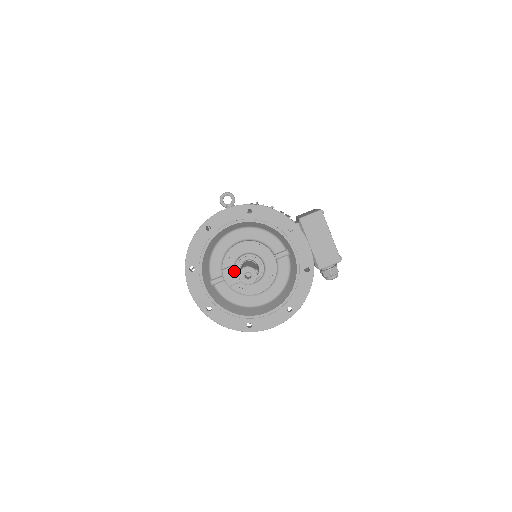
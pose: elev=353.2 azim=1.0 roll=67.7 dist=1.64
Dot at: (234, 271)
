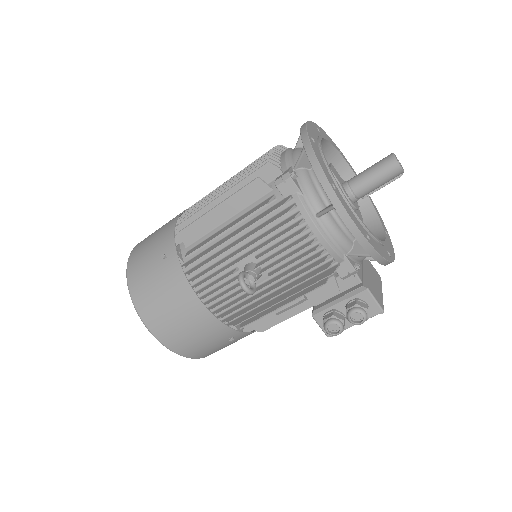
Dot at: (339, 176)
